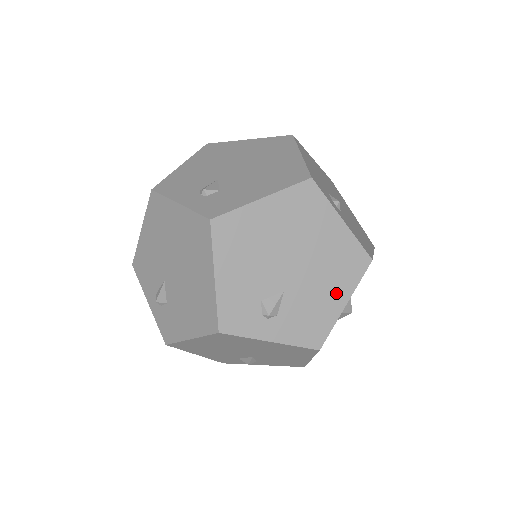
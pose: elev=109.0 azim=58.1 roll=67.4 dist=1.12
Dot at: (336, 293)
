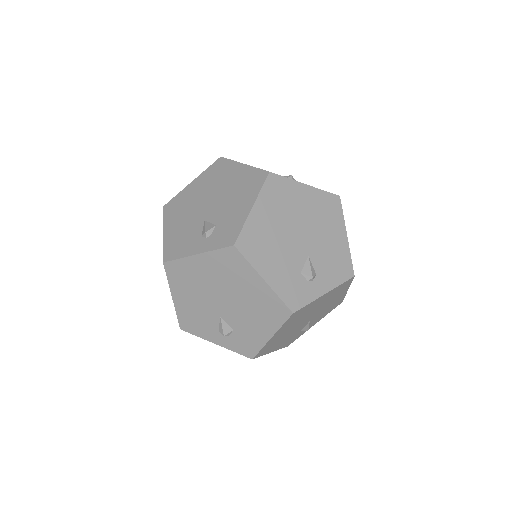
Dot at: (336, 233)
